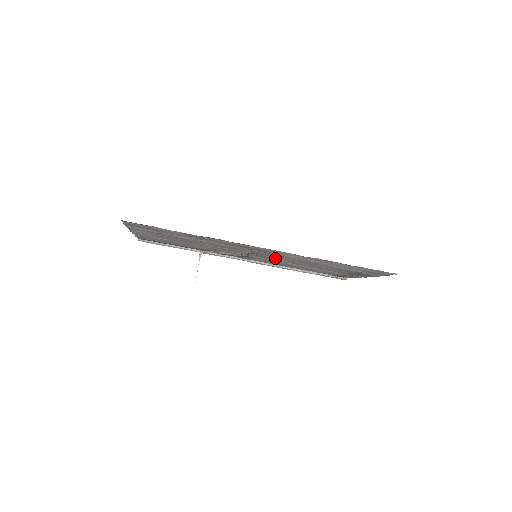
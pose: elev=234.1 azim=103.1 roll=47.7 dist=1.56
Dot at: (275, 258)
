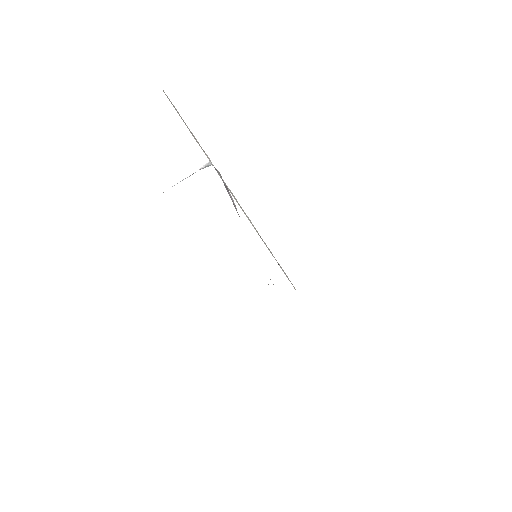
Dot at: occluded
